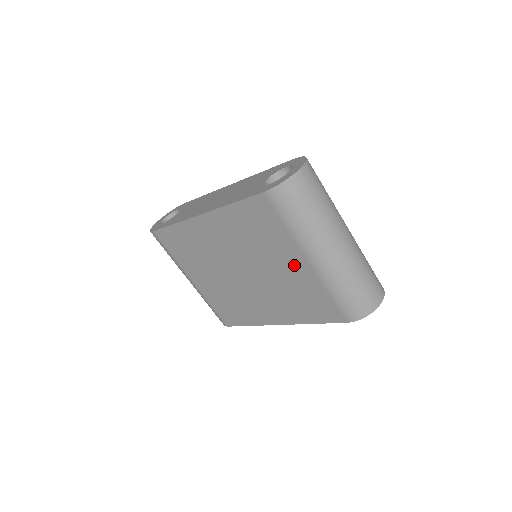
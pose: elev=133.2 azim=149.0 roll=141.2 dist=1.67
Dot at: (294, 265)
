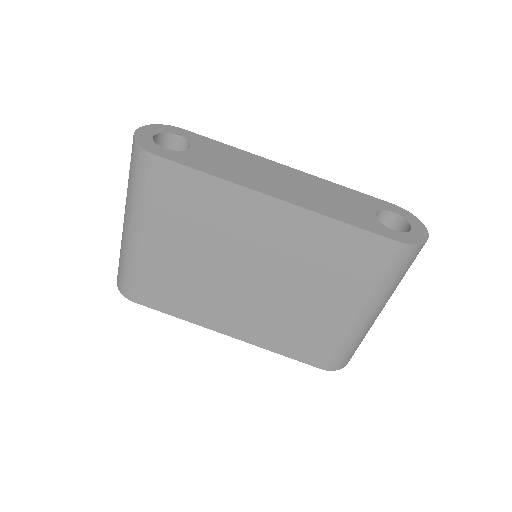
Dot at: (334, 307)
